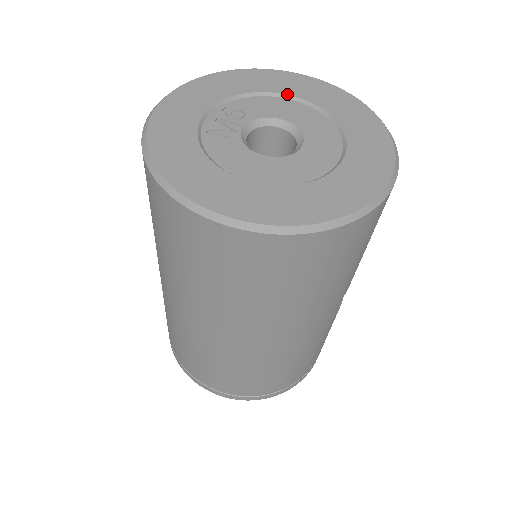
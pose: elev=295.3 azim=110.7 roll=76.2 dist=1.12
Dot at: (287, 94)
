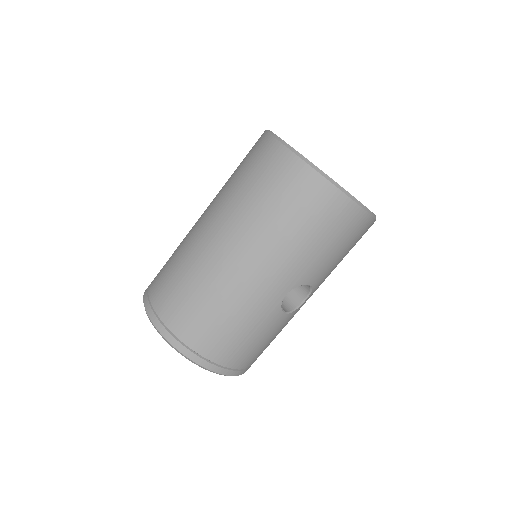
Dot at: occluded
